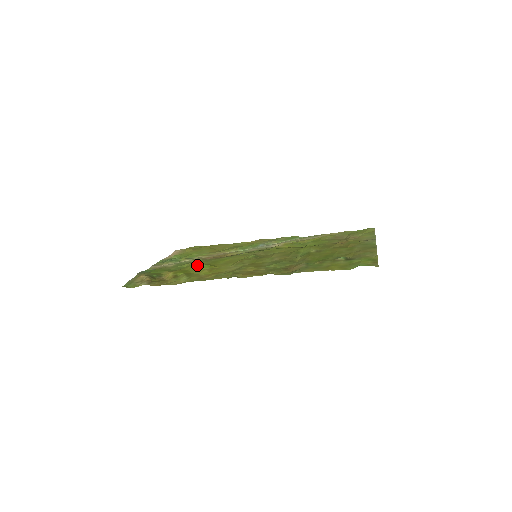
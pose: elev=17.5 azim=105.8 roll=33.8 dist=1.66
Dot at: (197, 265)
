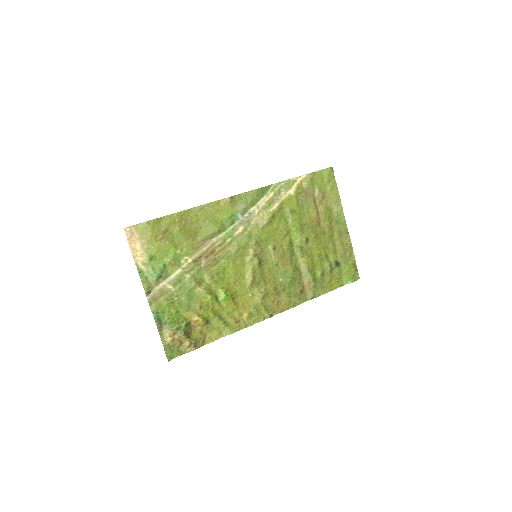
Dot at: (210, 291)
